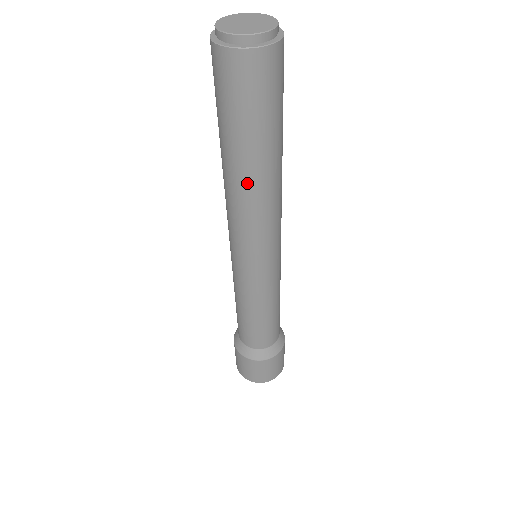
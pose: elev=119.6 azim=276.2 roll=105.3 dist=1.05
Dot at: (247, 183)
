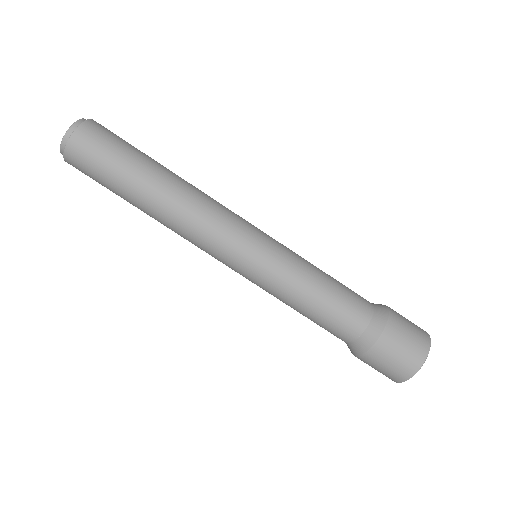
Dot at: (169, 190)
